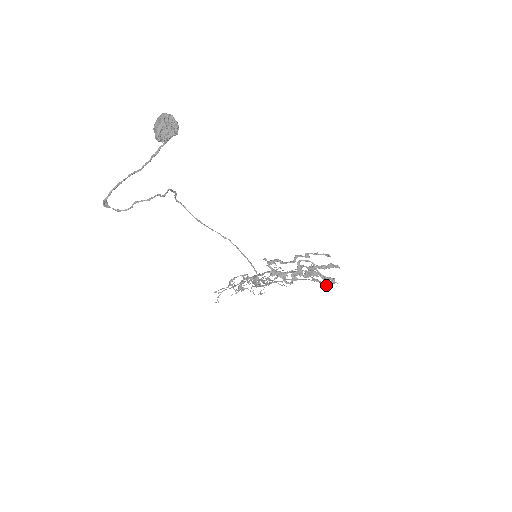
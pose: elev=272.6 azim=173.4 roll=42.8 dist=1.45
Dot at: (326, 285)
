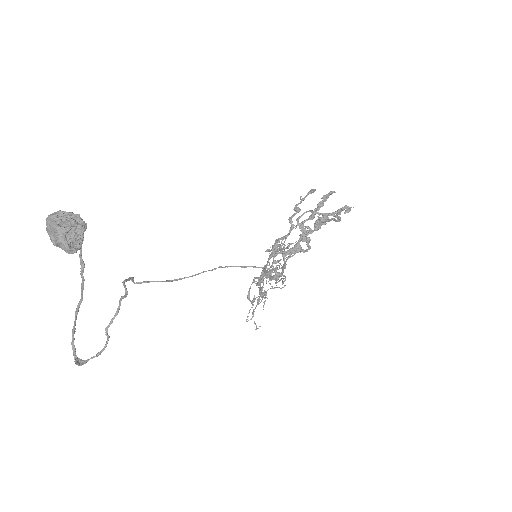
Dot at: (339, 218)
